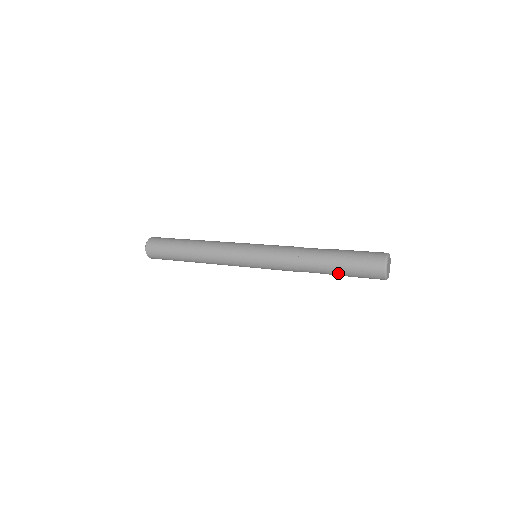
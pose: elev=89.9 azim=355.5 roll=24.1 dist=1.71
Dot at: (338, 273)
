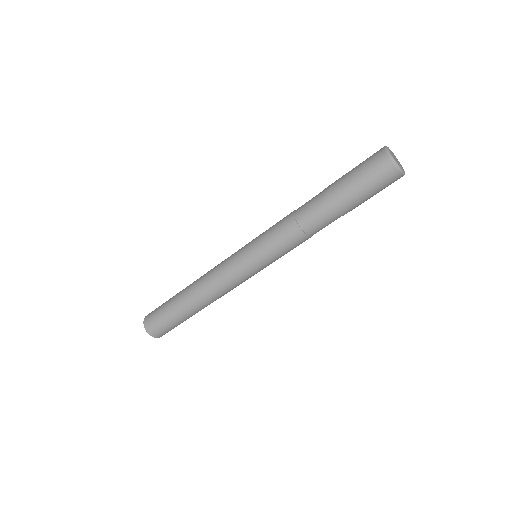
Dot at: (341, 197)
